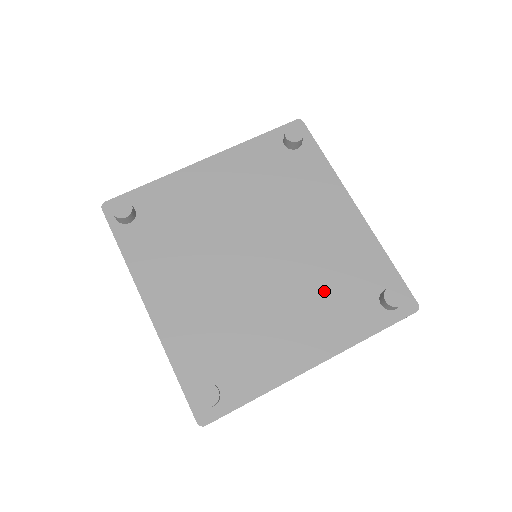
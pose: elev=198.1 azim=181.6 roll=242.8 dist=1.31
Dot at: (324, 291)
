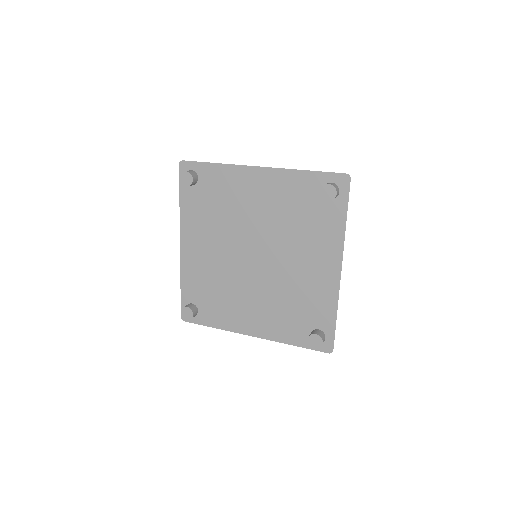
Dot at: (282, 304)
